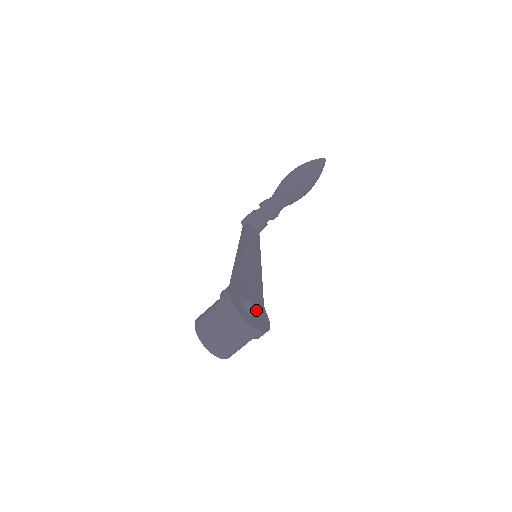
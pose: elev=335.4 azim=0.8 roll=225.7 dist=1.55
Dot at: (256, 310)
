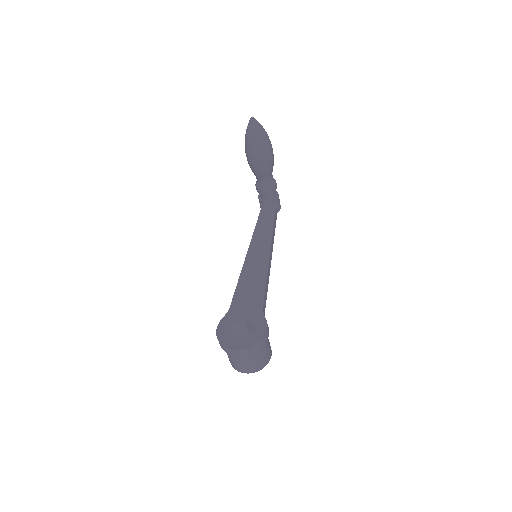
Dot at: (250, 324)
